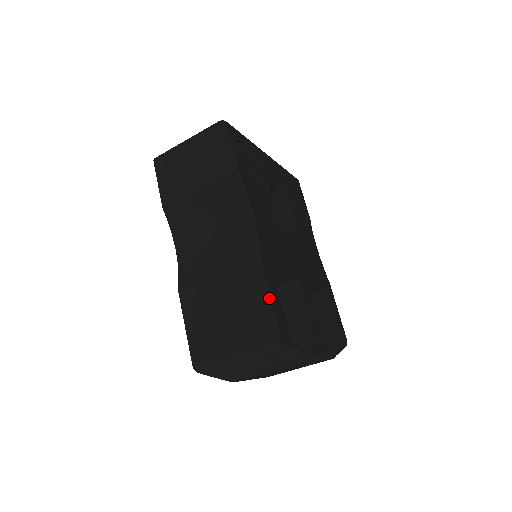
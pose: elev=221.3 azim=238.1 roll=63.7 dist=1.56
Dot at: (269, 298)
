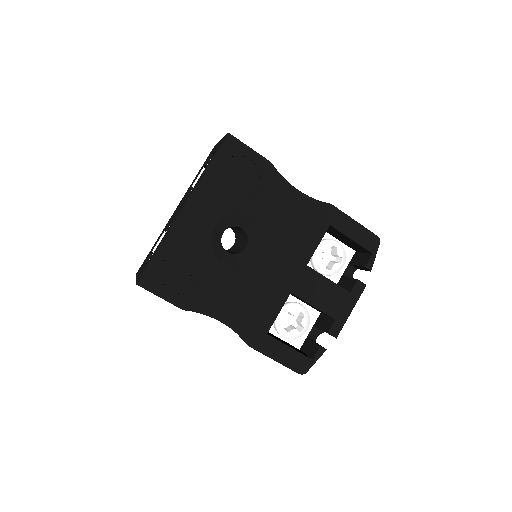
Dot at: (277, 360)
